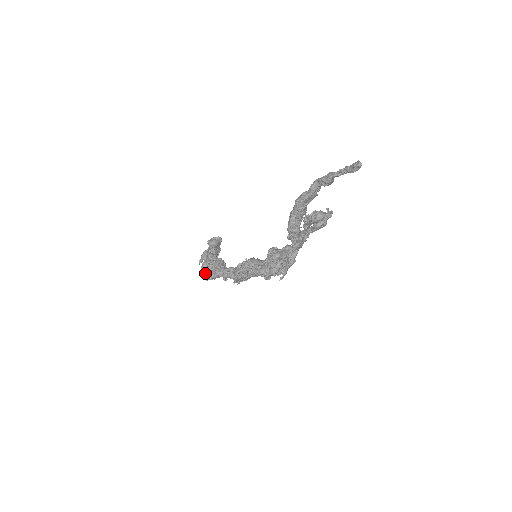
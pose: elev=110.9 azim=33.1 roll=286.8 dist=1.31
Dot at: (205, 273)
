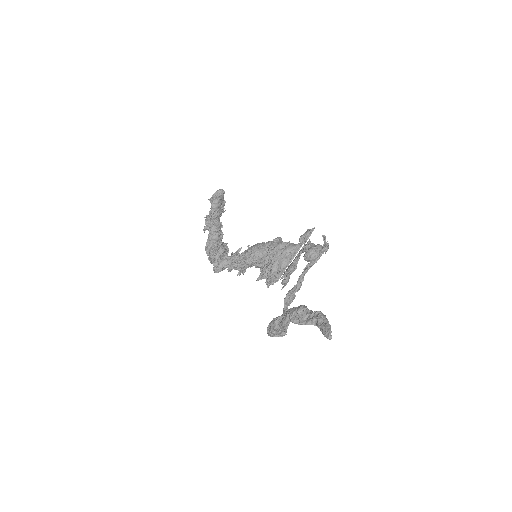
Dot at: (209, 260)
